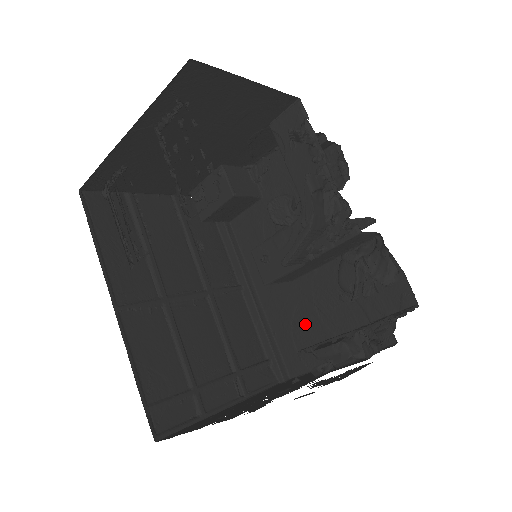
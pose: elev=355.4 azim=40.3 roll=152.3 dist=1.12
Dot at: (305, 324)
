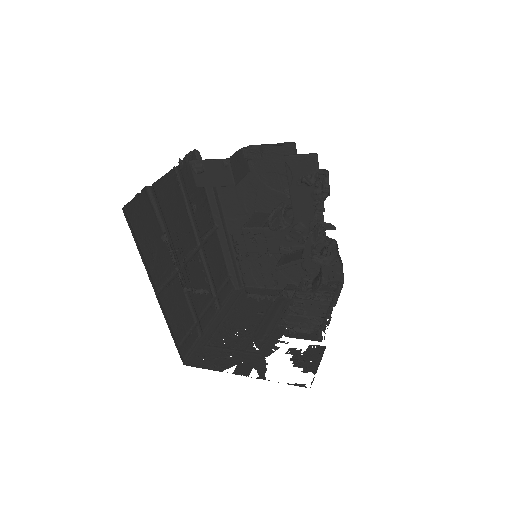
Dot at: (263, 262)
